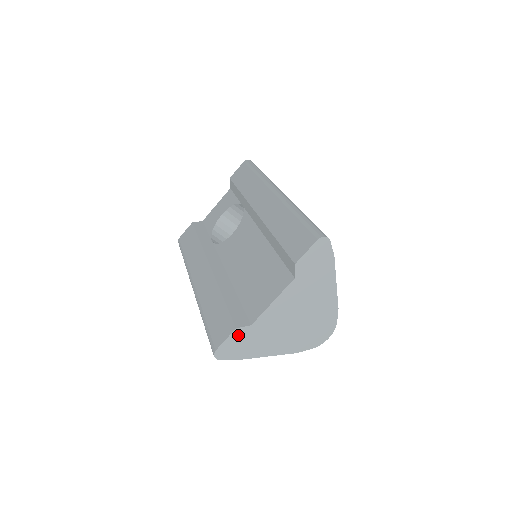
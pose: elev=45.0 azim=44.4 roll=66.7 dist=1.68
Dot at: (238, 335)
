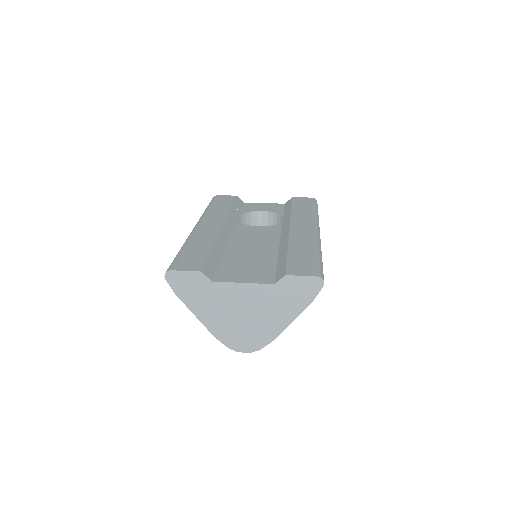
Dot at: (197, 278)
